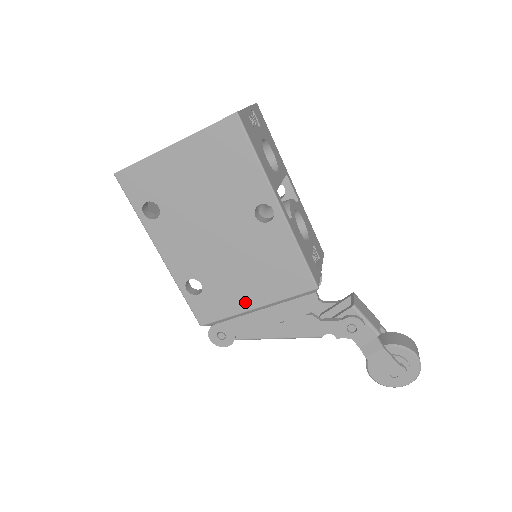
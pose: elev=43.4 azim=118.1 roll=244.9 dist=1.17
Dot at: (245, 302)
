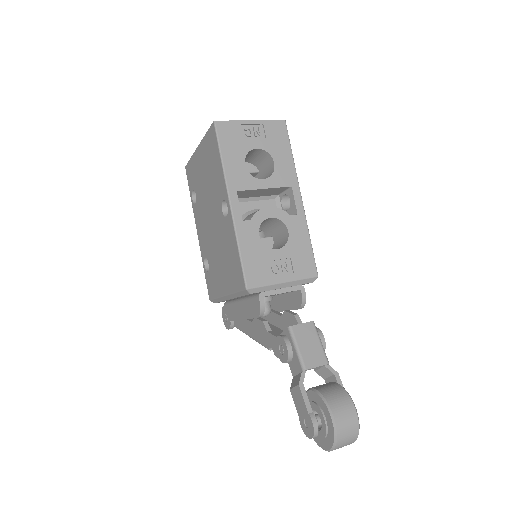
Dot at: (222, 287)
